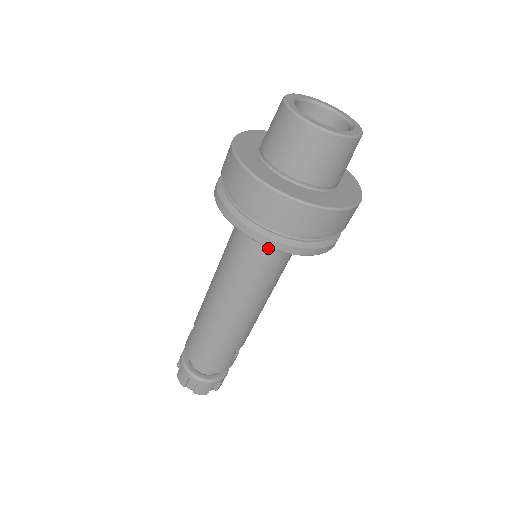
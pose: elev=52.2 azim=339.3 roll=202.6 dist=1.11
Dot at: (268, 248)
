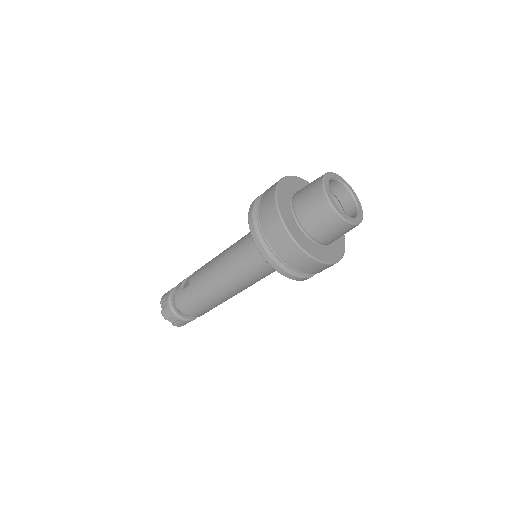
Dot at: occluded
